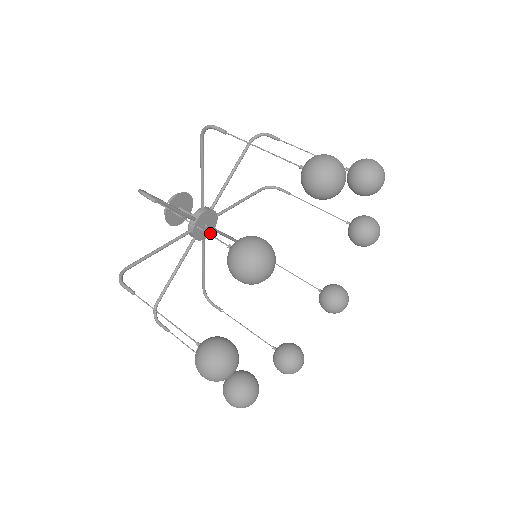
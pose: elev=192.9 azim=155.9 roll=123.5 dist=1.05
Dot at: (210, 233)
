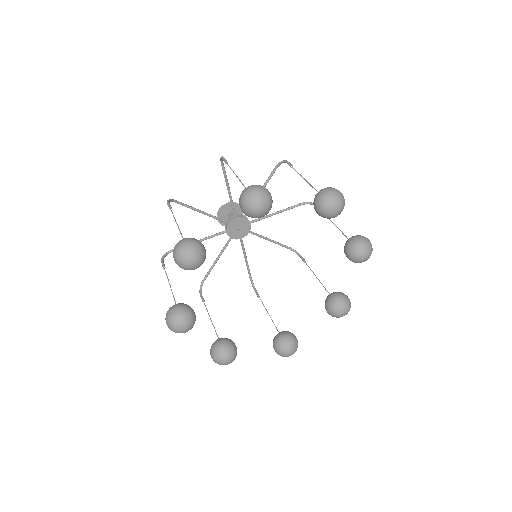
Dot at: (237, 238)
